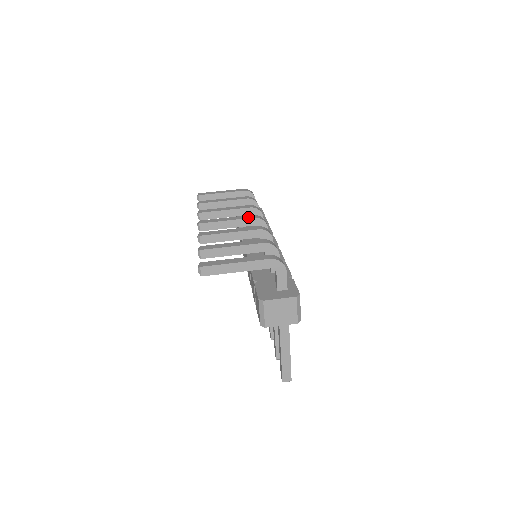
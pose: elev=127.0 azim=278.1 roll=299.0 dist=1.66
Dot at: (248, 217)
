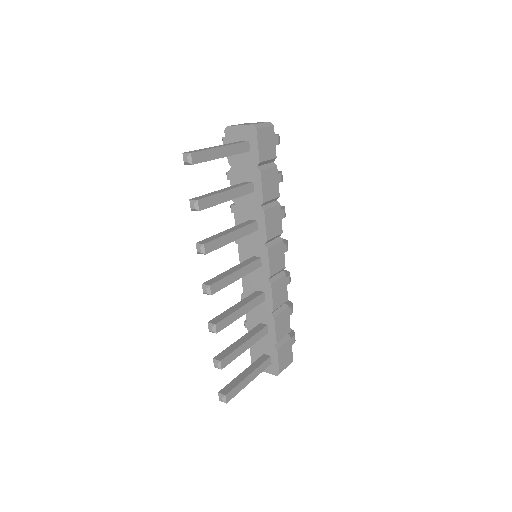
Dot at: occluded
